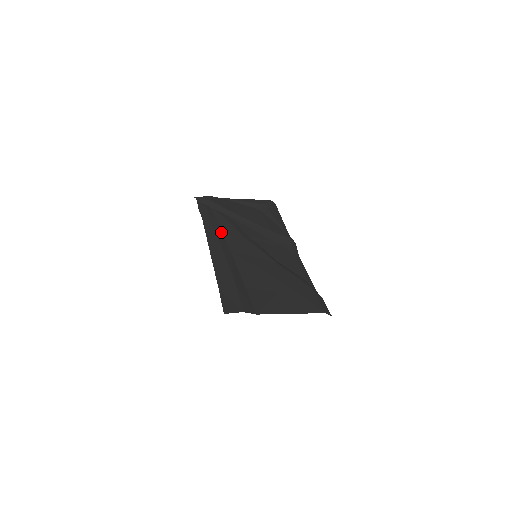
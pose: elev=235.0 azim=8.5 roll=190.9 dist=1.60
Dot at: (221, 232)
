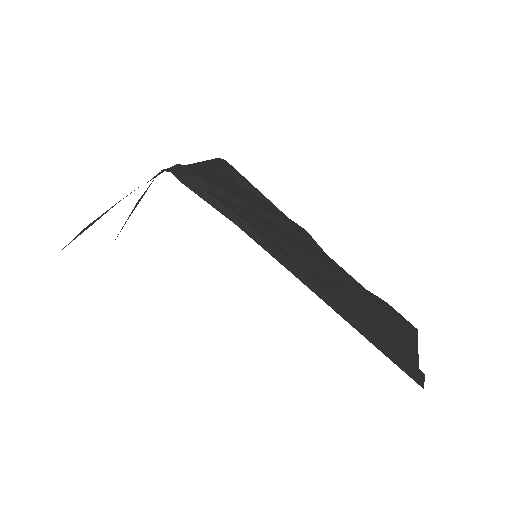
Dot at: (279, 247)
